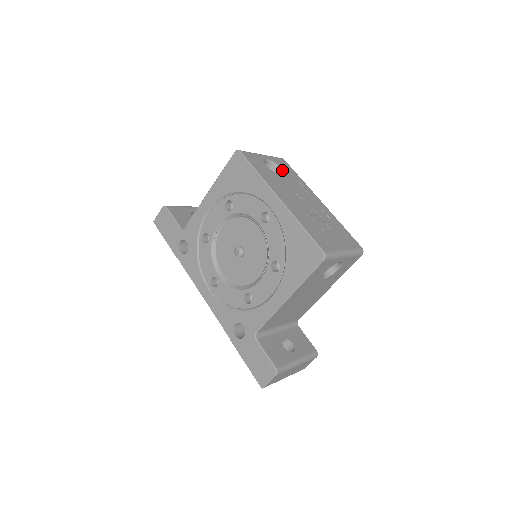
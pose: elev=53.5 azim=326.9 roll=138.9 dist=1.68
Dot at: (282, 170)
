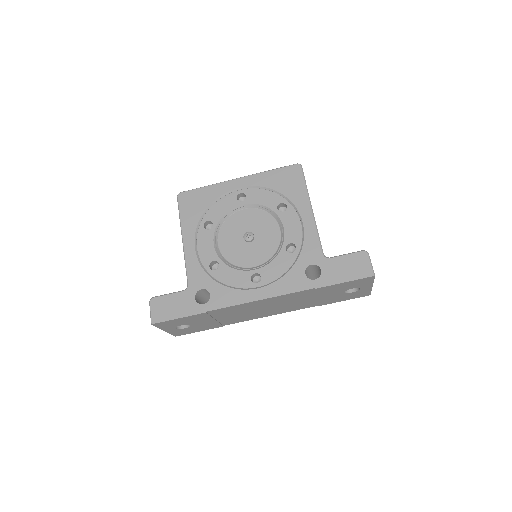
Dot at: occluded
